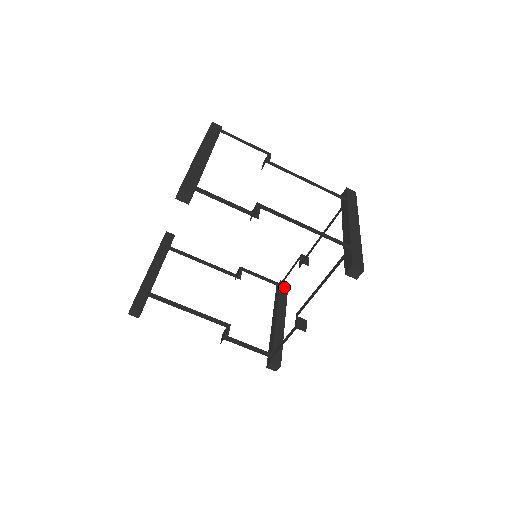
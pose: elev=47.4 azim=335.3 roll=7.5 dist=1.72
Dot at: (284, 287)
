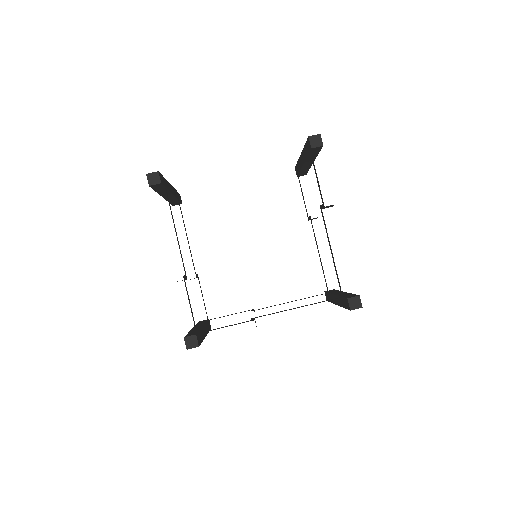
Dot at: occluded
